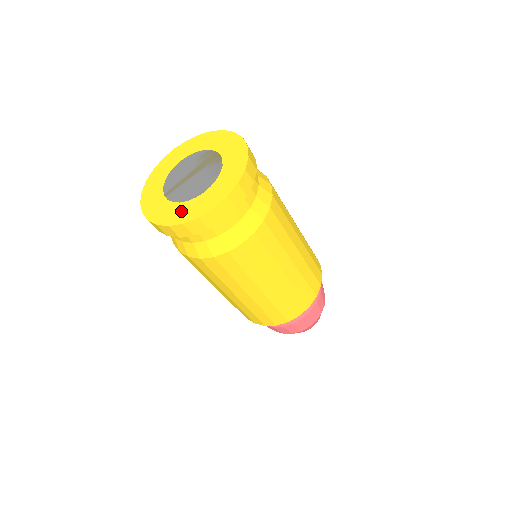
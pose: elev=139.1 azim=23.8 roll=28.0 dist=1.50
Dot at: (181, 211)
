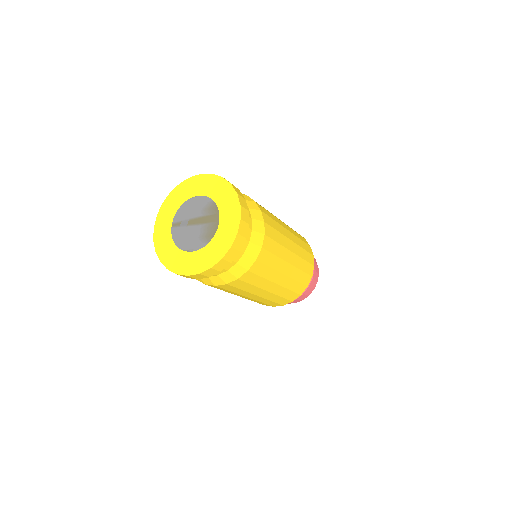
Dot at: (172, 255)
